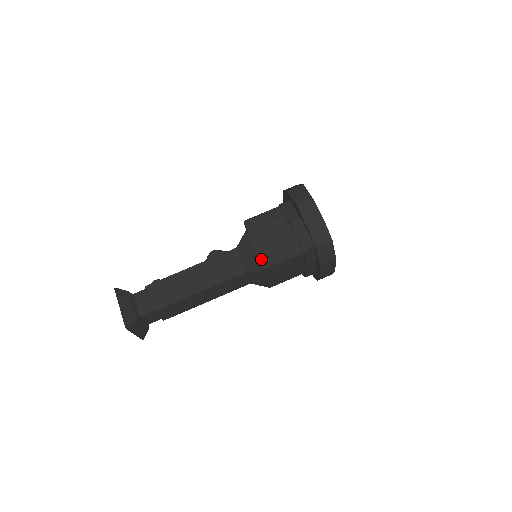
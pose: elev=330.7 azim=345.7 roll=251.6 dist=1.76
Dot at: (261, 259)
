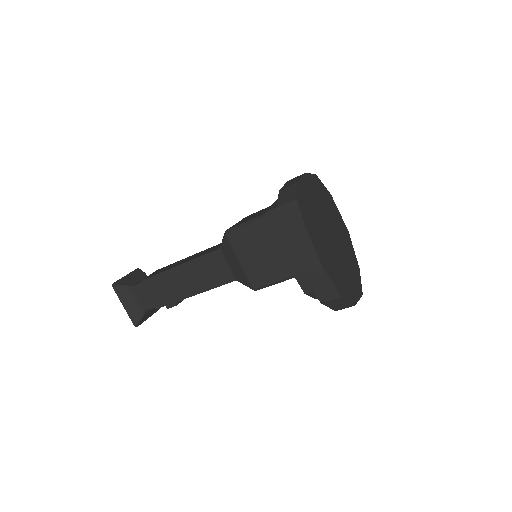
Dot at: occluded
